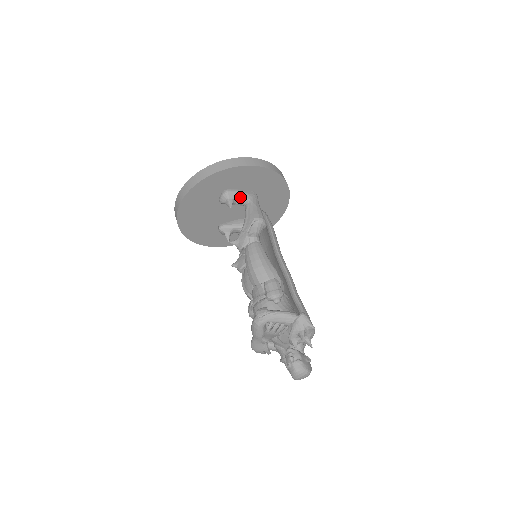
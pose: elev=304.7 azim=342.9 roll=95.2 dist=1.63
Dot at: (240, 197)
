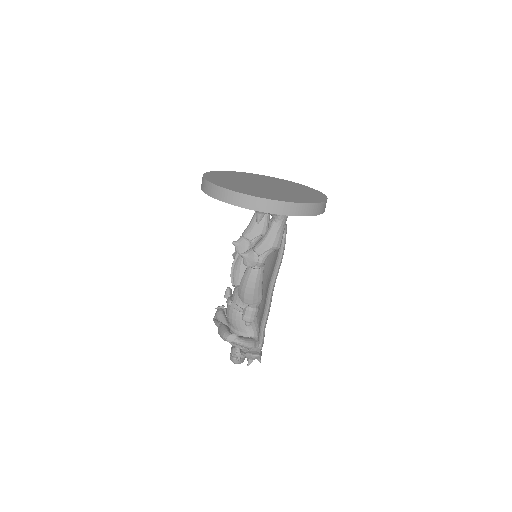
Dot at: occluded
